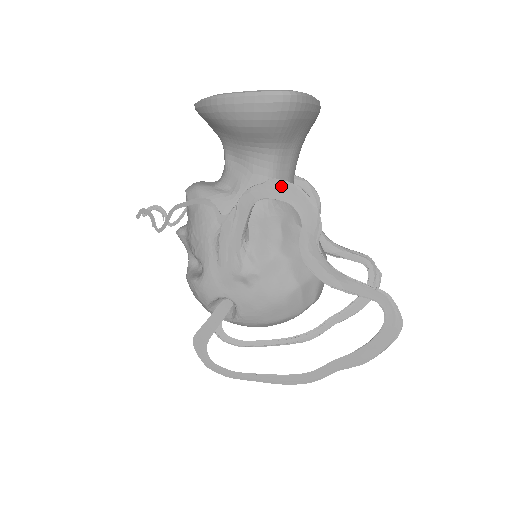
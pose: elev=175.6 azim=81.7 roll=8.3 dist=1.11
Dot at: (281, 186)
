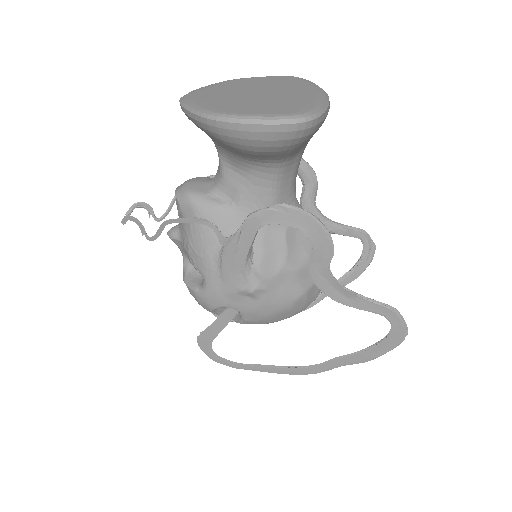
Dot at: (291, 212)
